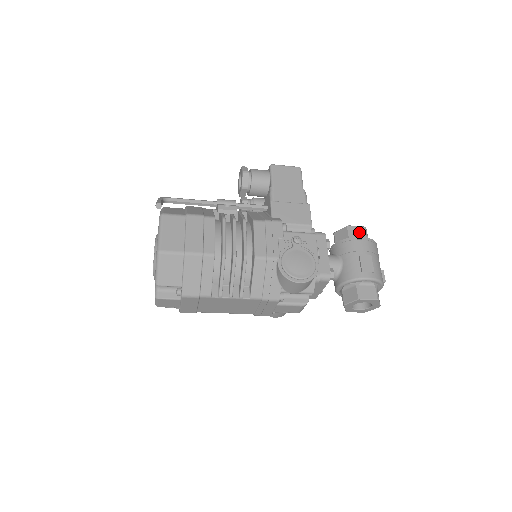
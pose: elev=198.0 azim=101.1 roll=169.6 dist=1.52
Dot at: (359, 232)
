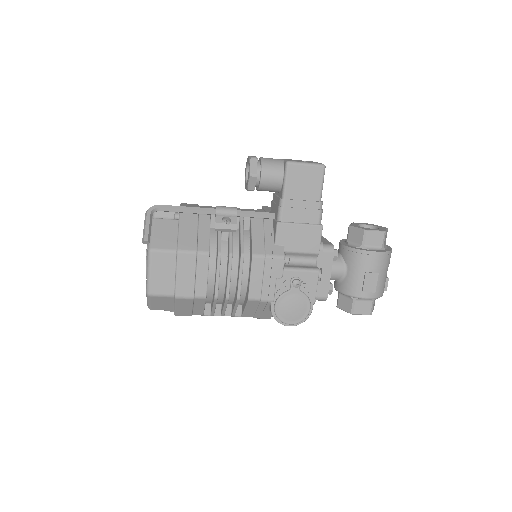
Dot at: (376, 239)
